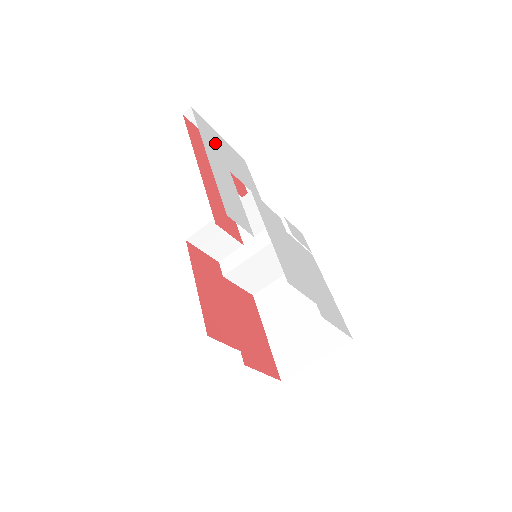
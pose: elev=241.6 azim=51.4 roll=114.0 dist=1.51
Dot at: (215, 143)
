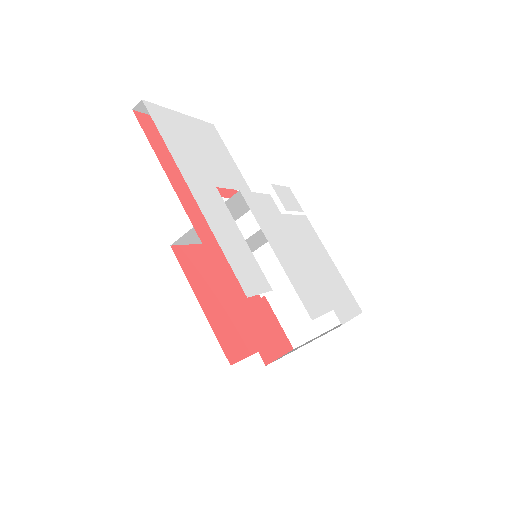
Dot at: (186, 146)
